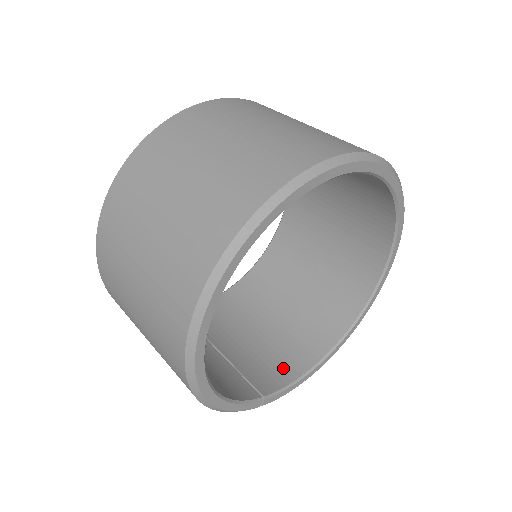
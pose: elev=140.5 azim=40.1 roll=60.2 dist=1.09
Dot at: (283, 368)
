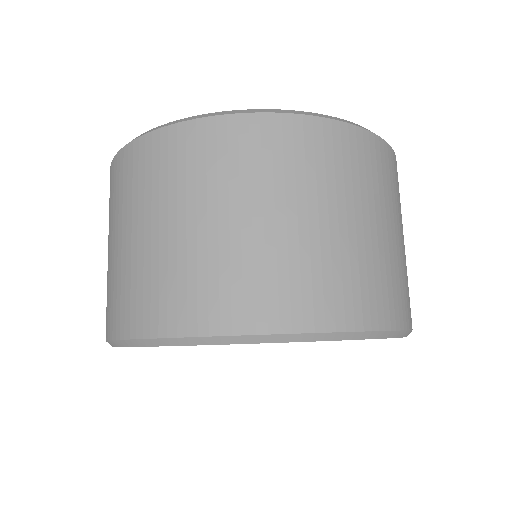
Dot at: occluded
